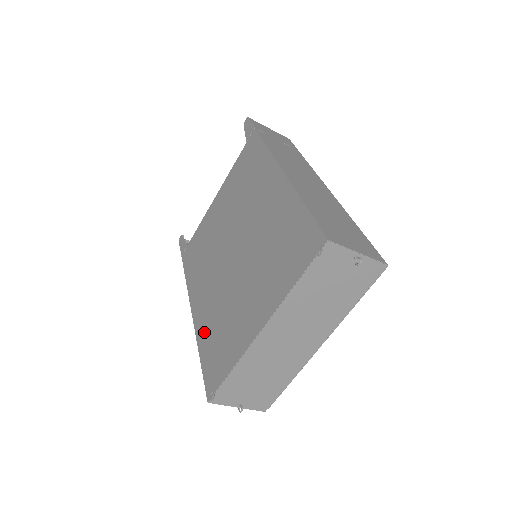
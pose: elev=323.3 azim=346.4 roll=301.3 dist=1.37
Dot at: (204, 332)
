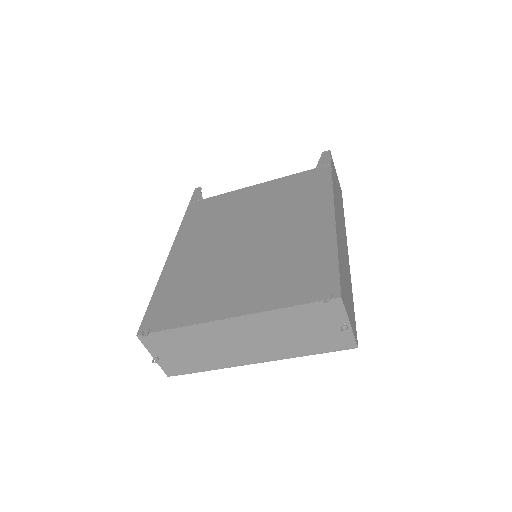
Dot at: (172, 279)
